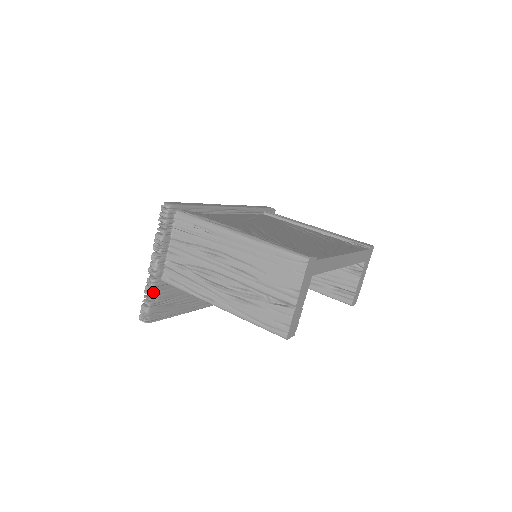
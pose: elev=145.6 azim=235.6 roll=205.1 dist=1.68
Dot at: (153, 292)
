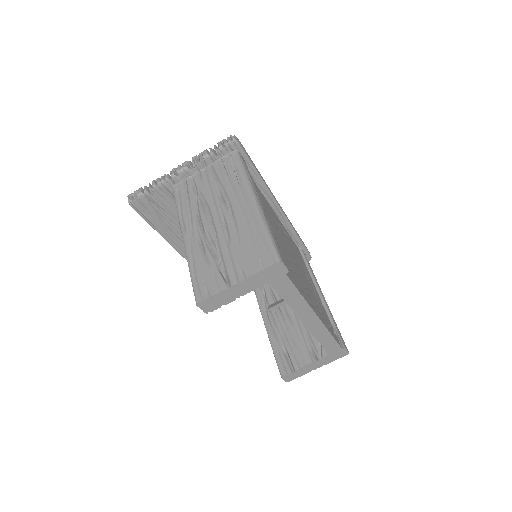
Dot at: (158, 187)
